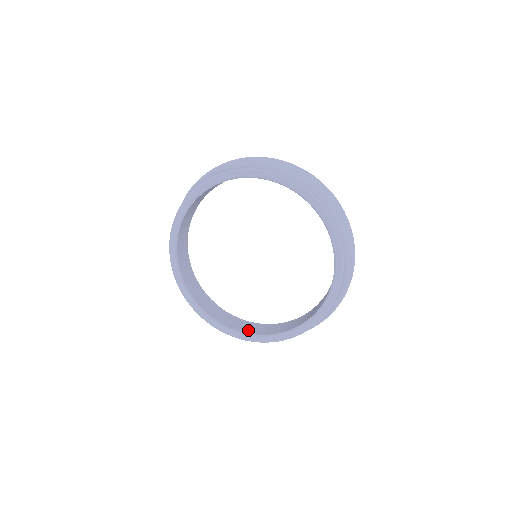
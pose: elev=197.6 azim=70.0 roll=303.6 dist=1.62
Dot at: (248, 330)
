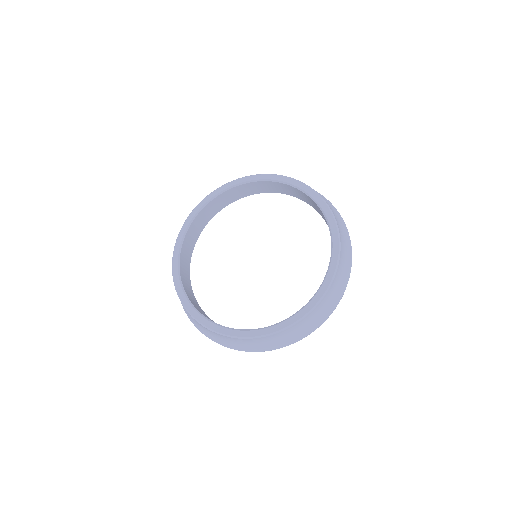
Dot at: occluded
